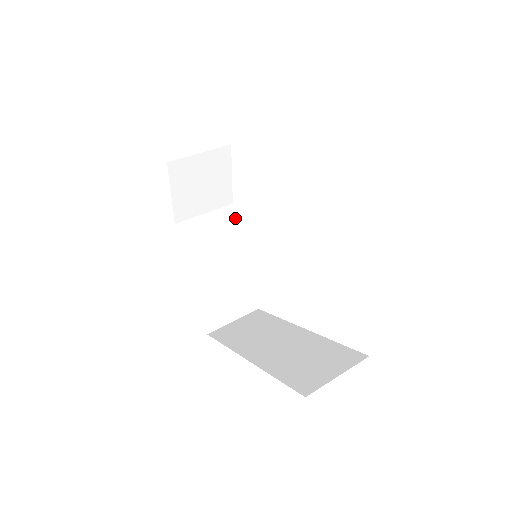
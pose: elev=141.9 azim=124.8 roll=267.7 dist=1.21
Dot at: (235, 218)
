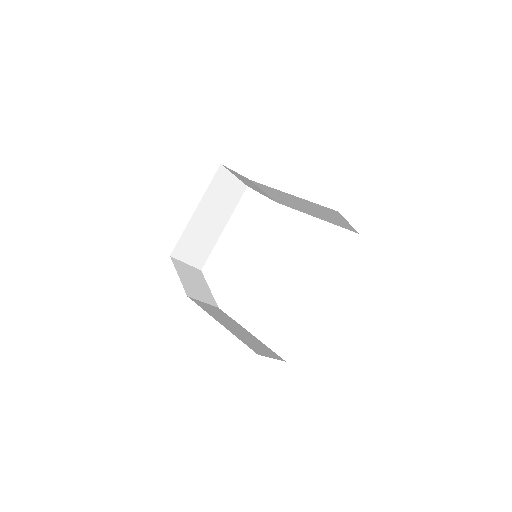
Dot at: occluded
